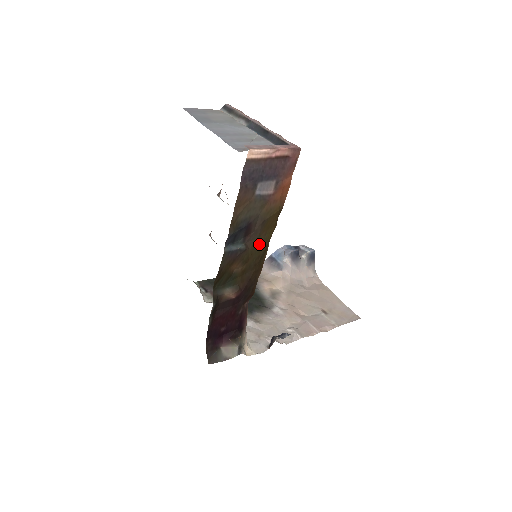
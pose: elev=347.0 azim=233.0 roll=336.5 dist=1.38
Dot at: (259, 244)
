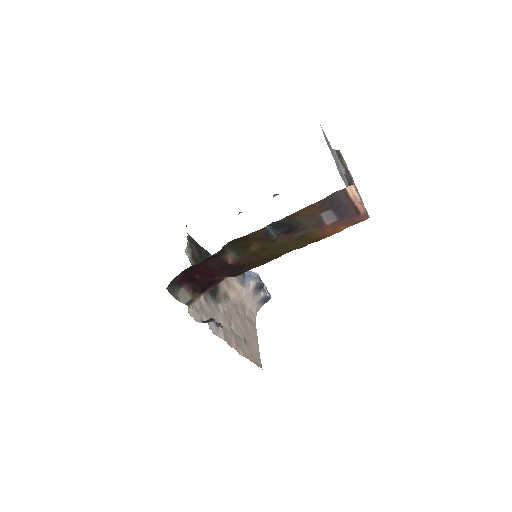
Dot at: (282, 247)
